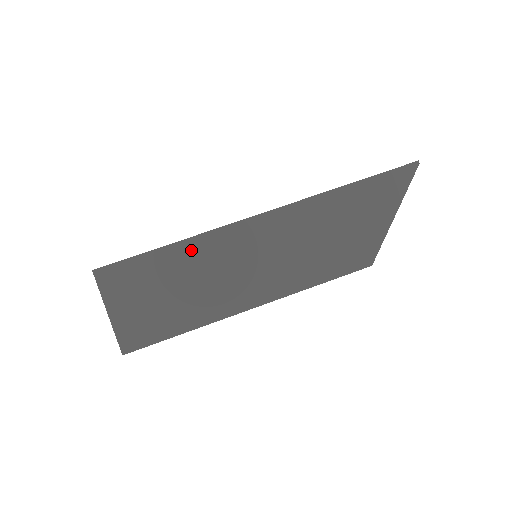
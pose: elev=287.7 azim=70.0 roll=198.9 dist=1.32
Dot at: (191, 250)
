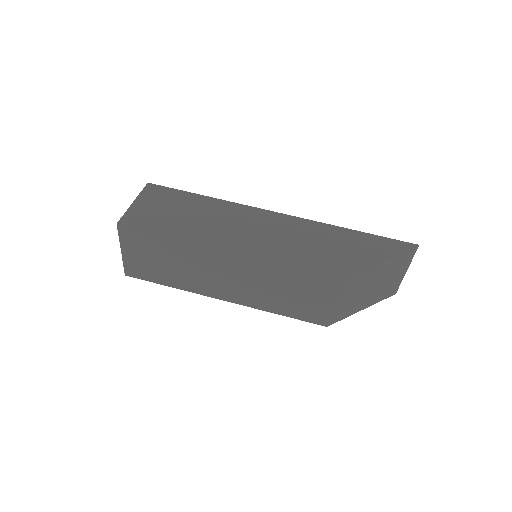
Dot at: (216, 204)
